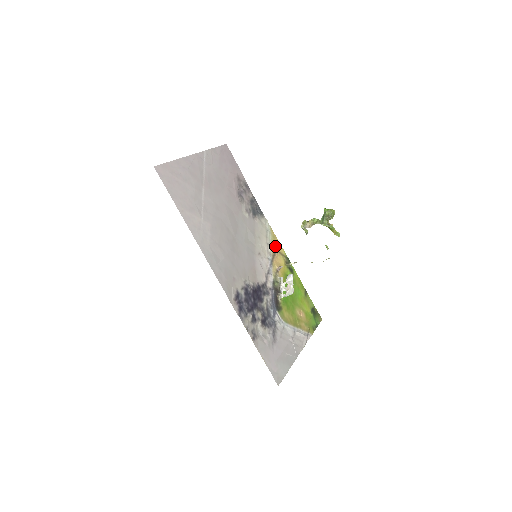
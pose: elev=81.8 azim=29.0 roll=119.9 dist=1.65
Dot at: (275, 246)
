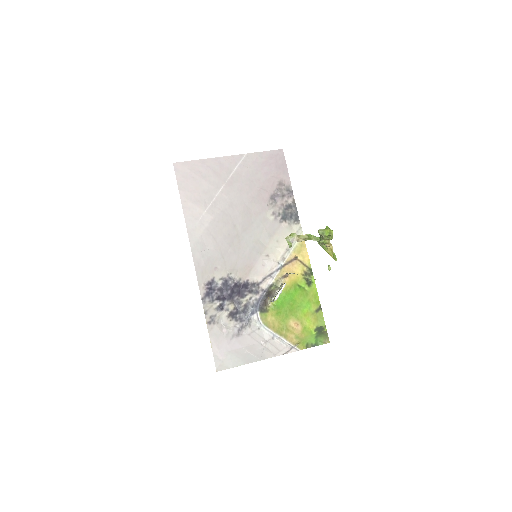
Dot at: (297, 254)
